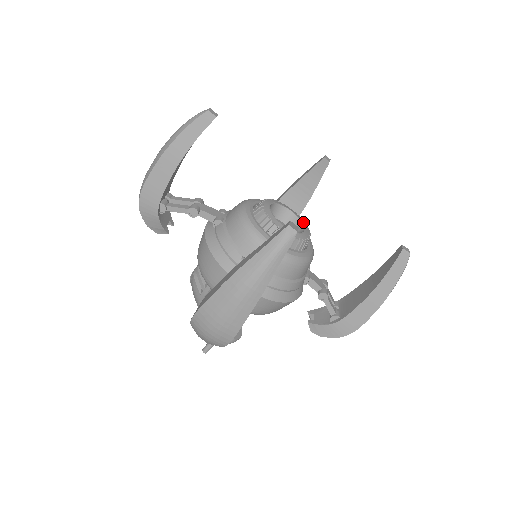
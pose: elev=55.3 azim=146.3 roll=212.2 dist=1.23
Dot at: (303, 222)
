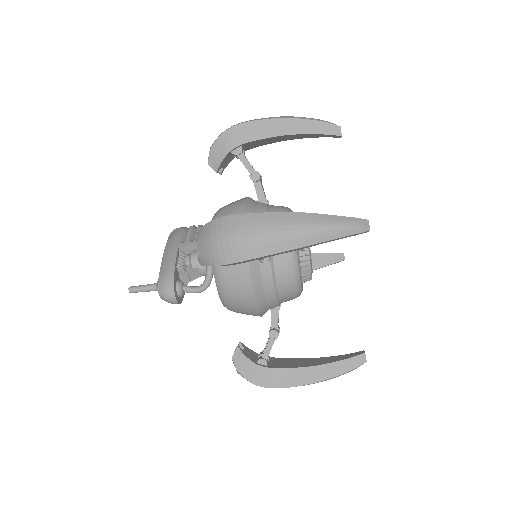
Dot at: occluded
